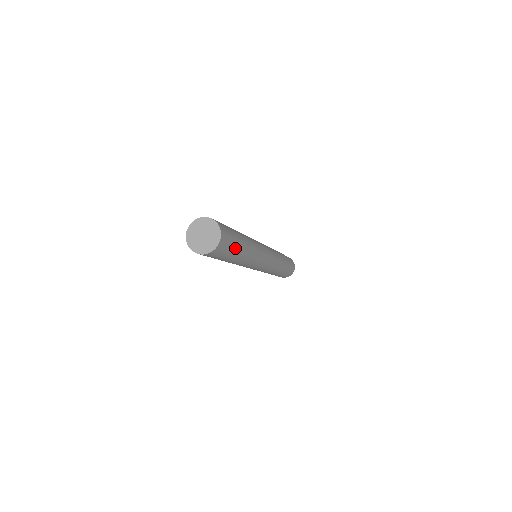
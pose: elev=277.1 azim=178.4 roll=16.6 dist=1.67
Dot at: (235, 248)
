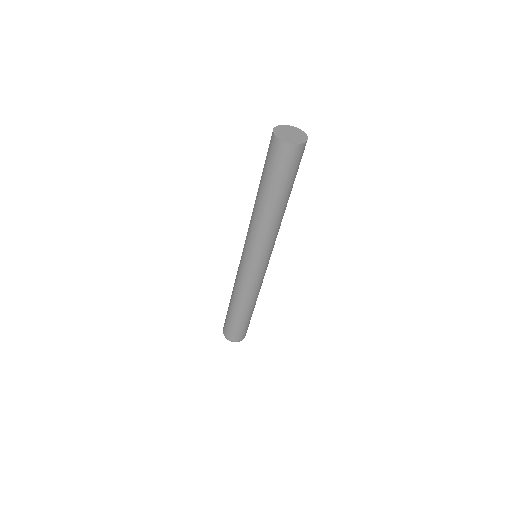
Dot at: occluded
